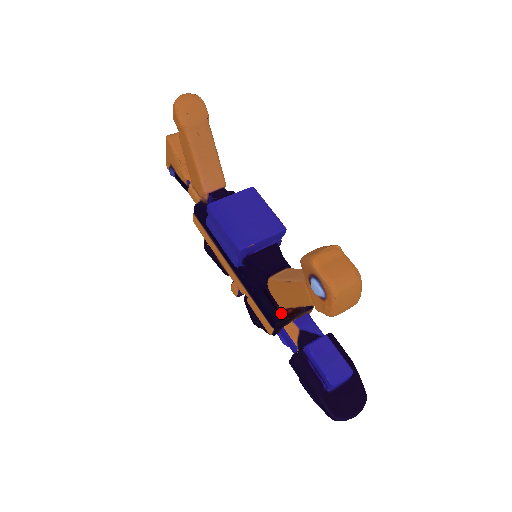
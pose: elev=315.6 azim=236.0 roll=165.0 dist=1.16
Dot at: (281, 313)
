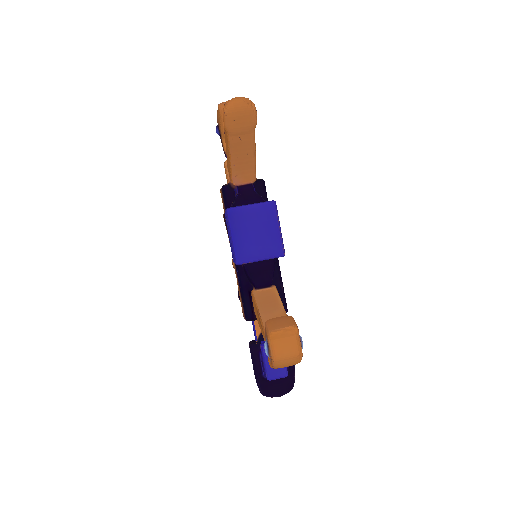
Dot at: (254, 314)
